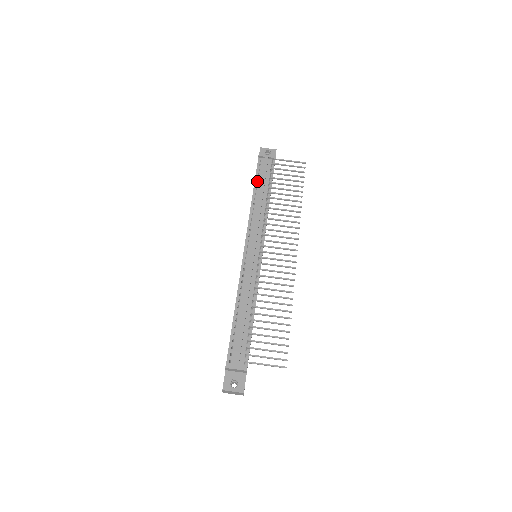
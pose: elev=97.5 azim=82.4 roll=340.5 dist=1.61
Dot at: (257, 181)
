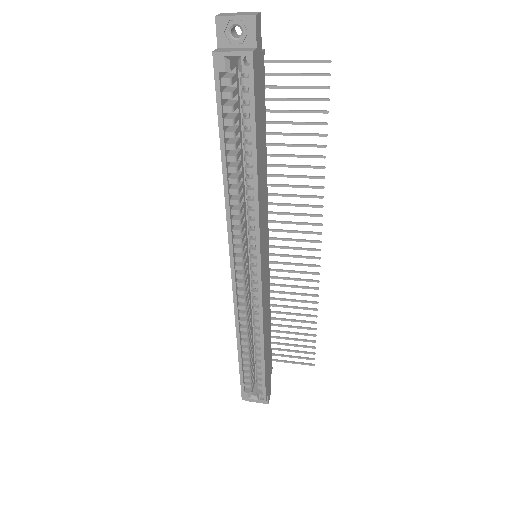
Dot at: occluded
